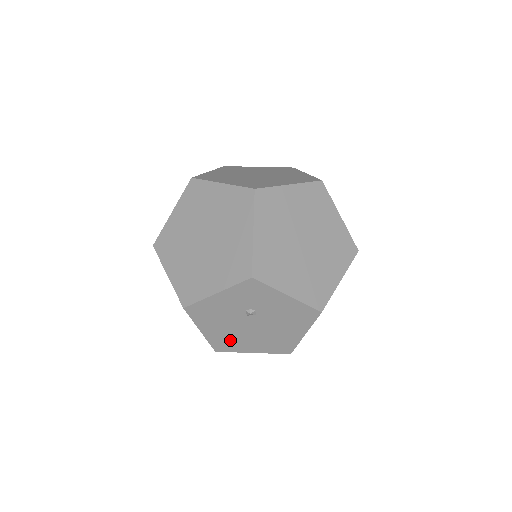
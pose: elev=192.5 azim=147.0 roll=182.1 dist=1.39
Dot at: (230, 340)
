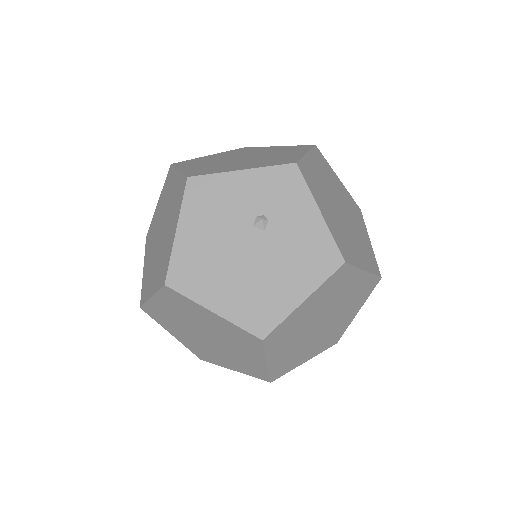
Dot at: (201, 268)
